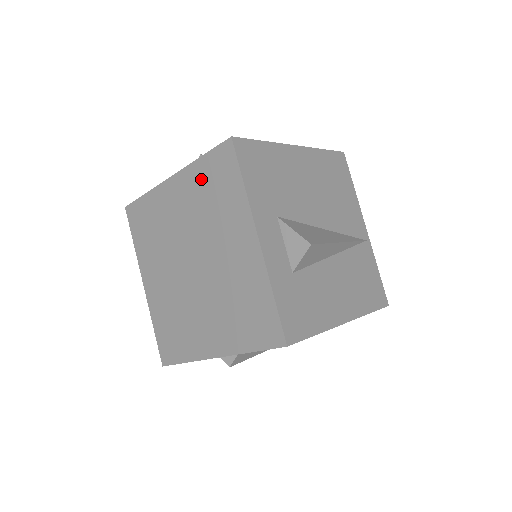
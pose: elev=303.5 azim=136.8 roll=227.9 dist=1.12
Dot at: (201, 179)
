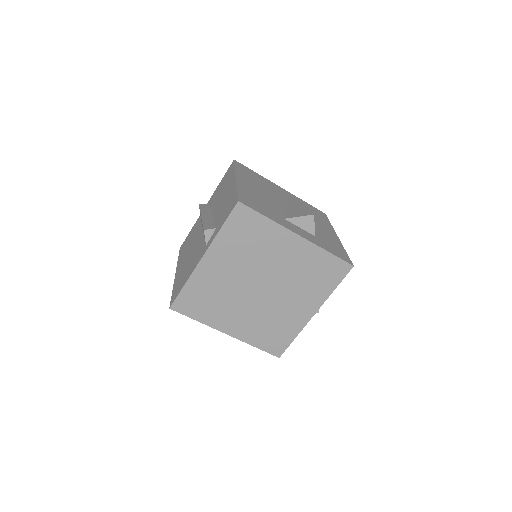
Dot at: (231, 240)
